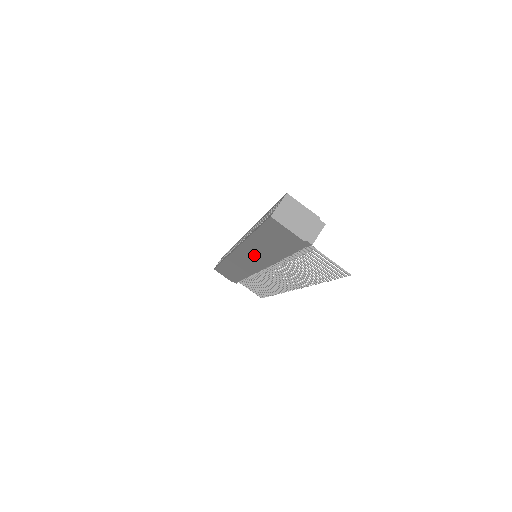
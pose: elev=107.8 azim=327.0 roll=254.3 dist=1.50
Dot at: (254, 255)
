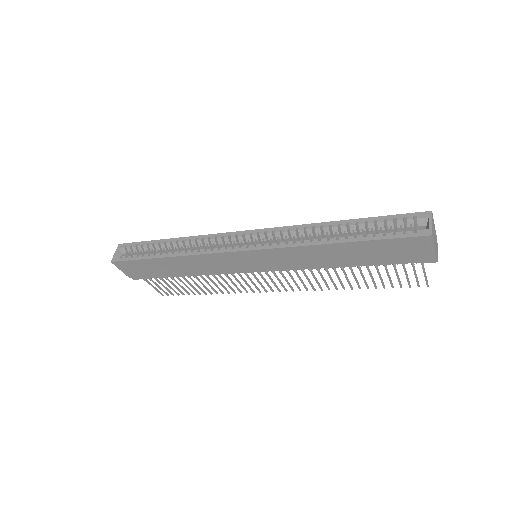
Dot at: (289, 259)
